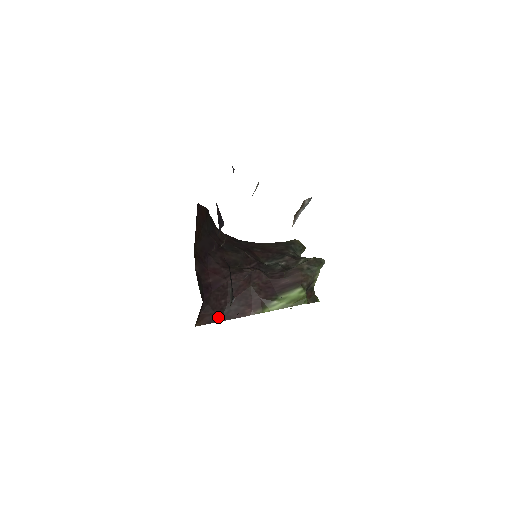
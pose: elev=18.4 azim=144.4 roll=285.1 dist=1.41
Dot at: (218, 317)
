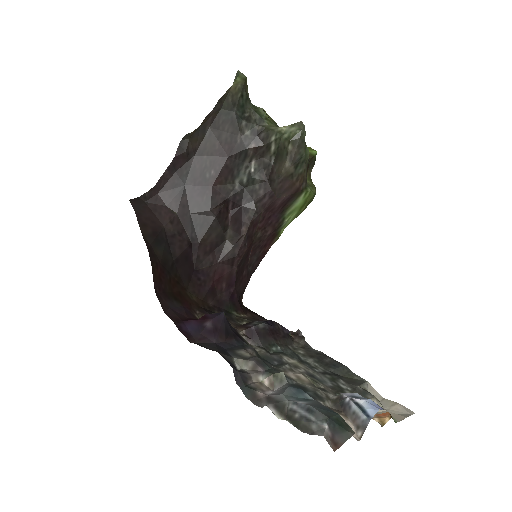
Dot at: occluded
